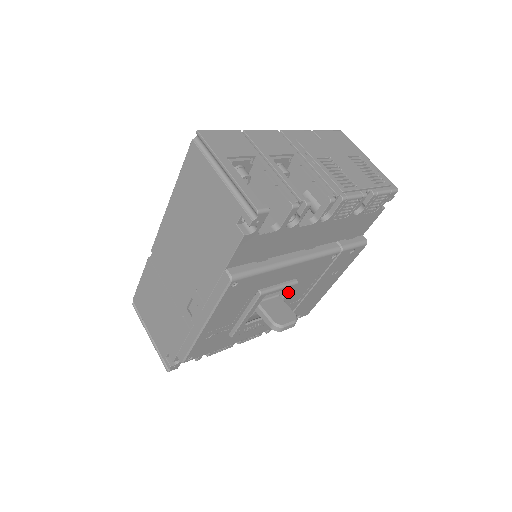
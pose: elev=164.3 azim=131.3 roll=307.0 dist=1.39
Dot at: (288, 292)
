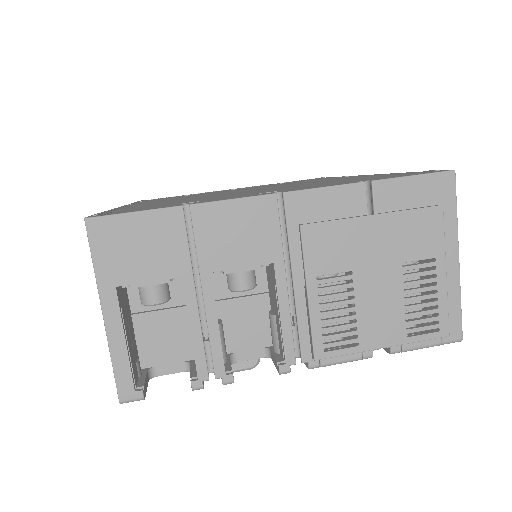
Dot at: occluded
